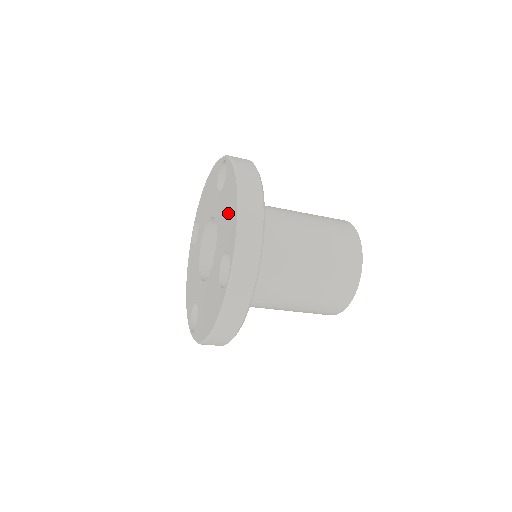
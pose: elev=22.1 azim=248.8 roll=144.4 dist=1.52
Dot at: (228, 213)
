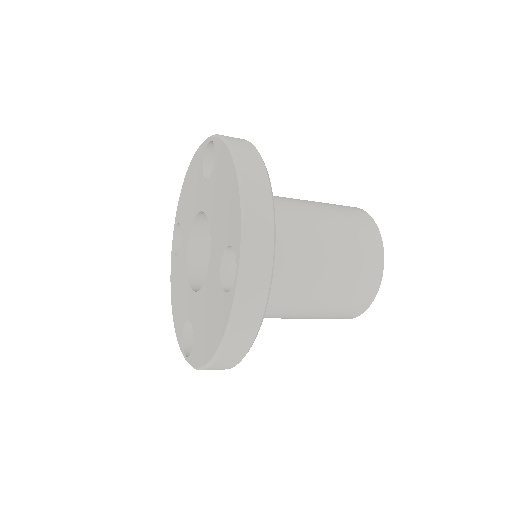
Dot at: (225, 199)
